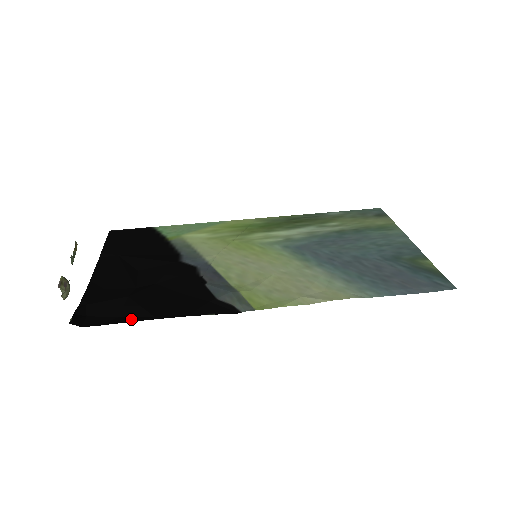
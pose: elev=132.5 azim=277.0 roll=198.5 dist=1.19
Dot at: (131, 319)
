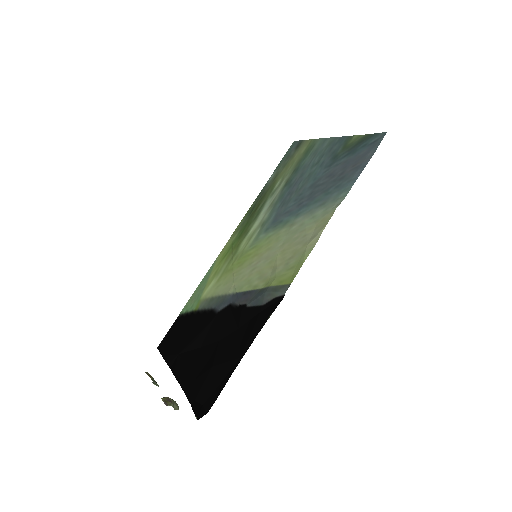
Dot at: (229, 375)
